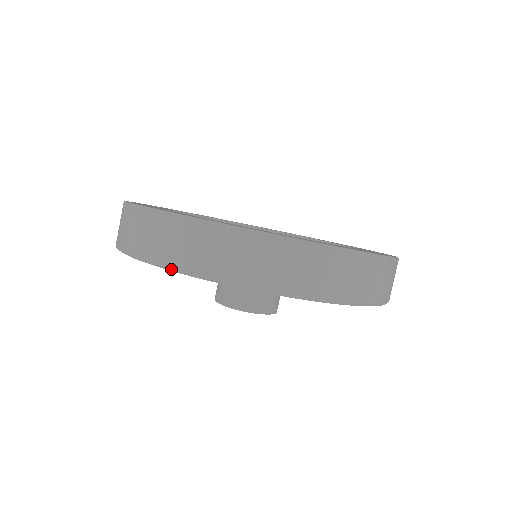
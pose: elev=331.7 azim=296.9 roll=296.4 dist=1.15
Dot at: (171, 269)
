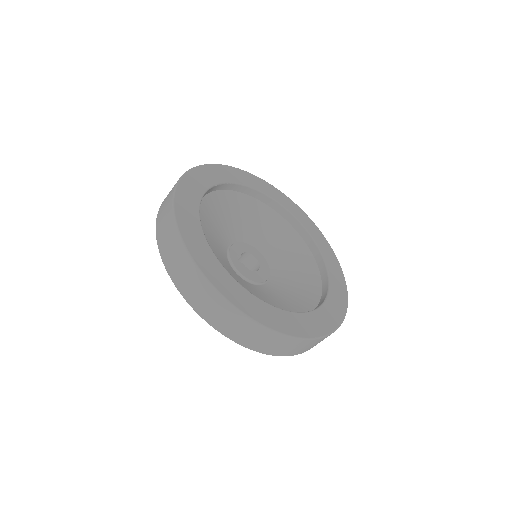
Dot at: (156, 233)
